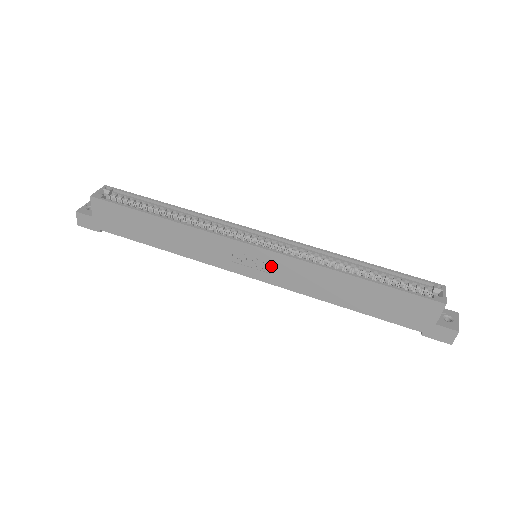
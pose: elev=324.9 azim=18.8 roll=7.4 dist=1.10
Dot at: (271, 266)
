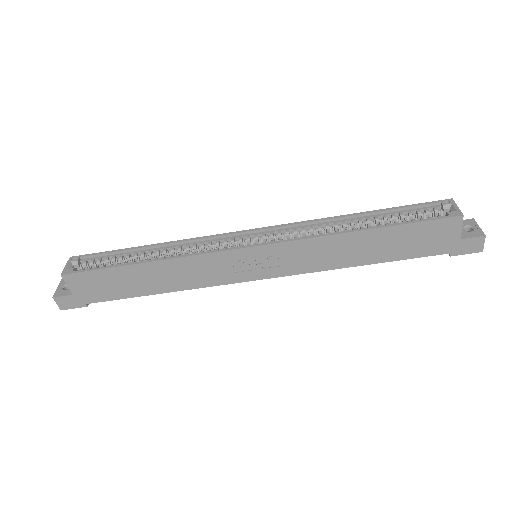
Dot at: (277, 259)
